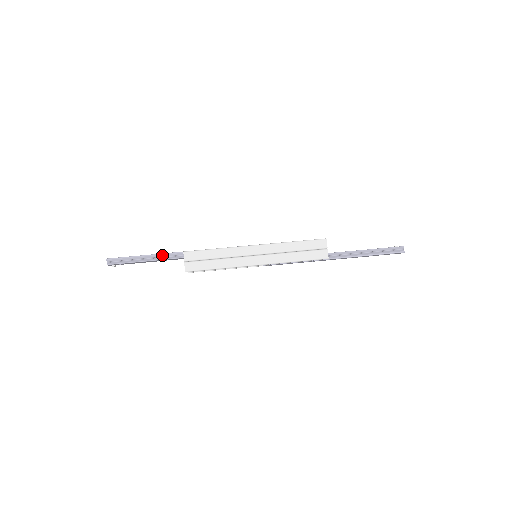
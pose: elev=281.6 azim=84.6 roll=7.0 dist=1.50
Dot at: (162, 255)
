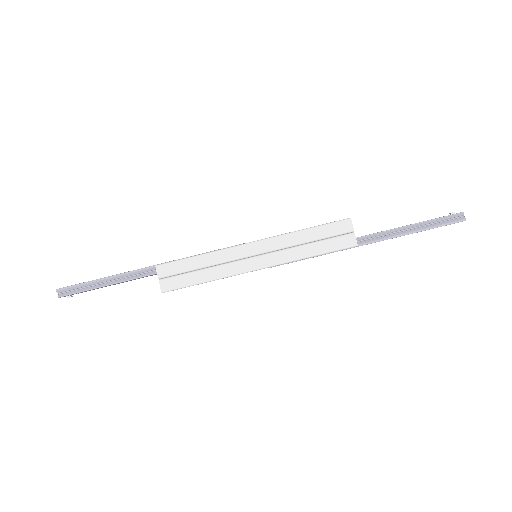
Dot at: (128, 274)
